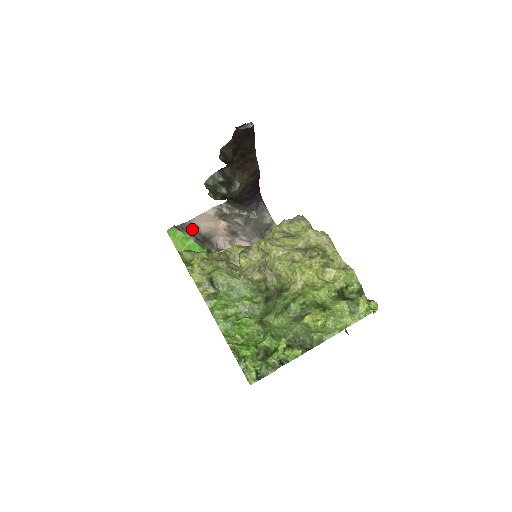
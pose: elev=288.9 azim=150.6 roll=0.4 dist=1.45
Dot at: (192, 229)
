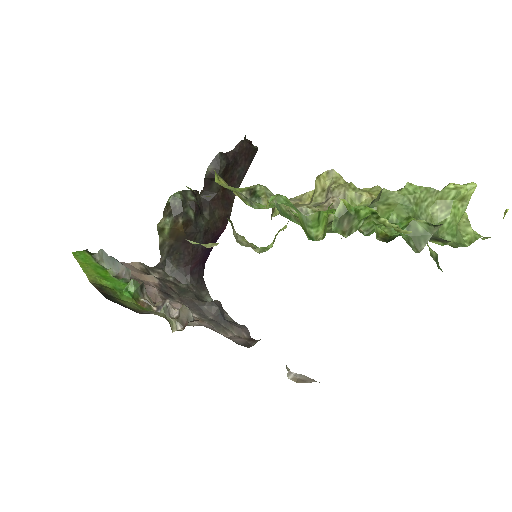
Dot at: occluded
